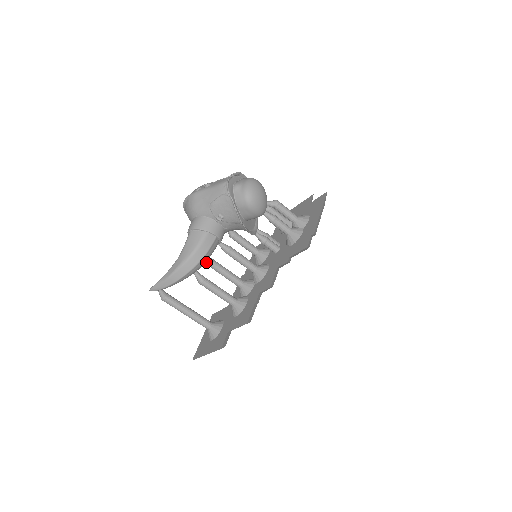
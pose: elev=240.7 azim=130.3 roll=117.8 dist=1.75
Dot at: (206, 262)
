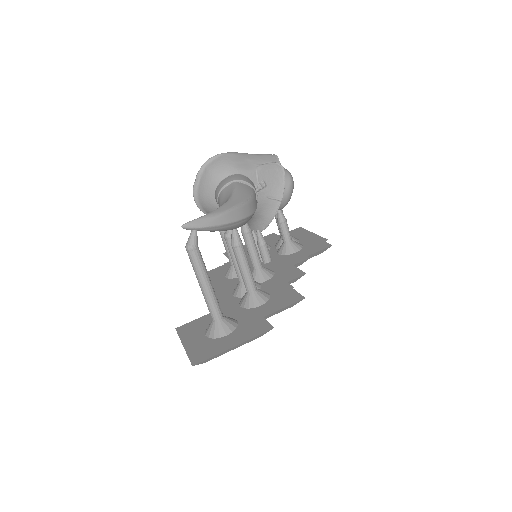
Dot at: (230, 231)
